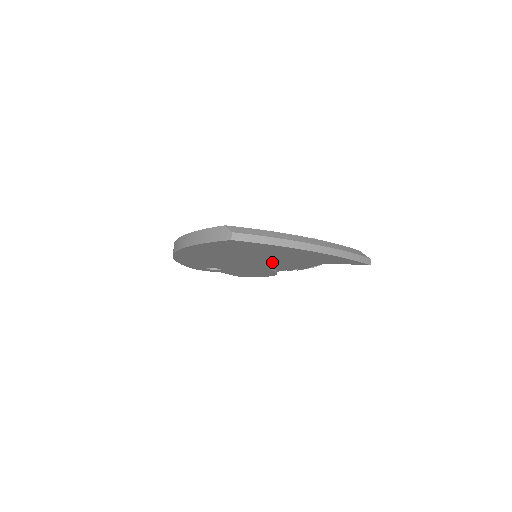
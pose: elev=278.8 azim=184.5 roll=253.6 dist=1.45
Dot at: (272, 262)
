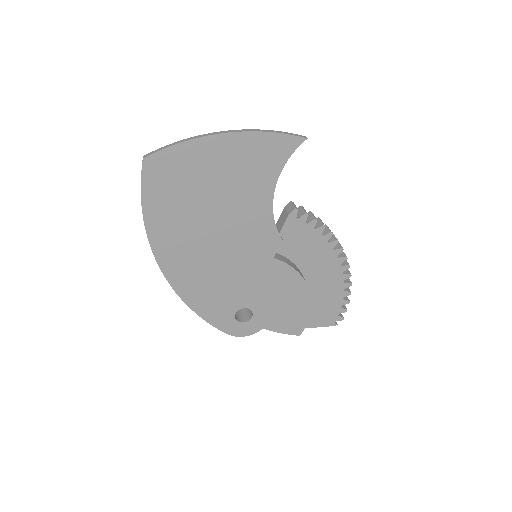
Dot at: (245, 220)
